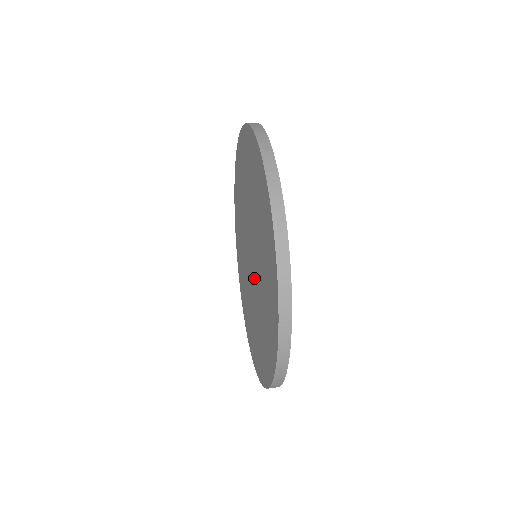
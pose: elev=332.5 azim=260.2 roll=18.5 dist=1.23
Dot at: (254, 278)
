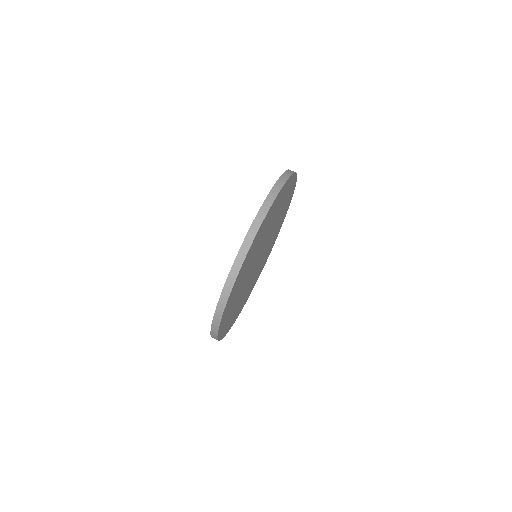
Dot at: occluded
